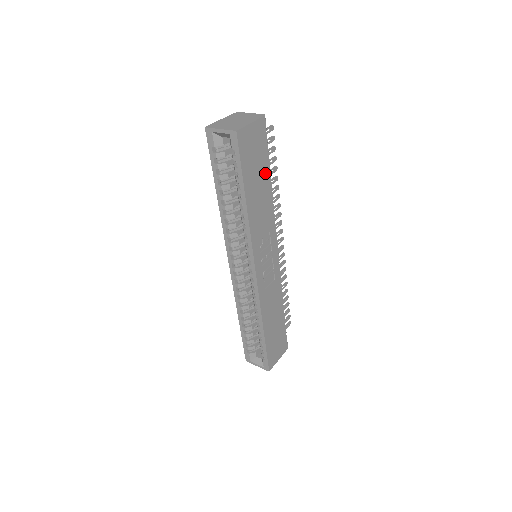
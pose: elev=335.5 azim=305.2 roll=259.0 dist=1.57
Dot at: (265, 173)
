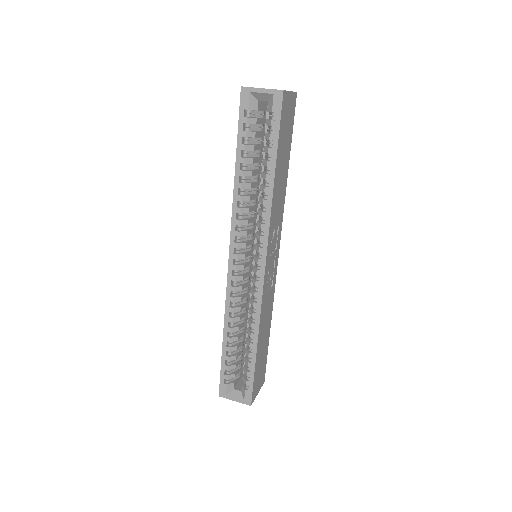
Dot at: (287, 155)
